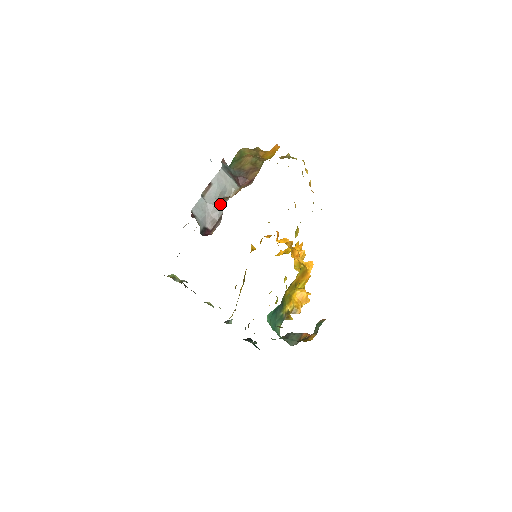
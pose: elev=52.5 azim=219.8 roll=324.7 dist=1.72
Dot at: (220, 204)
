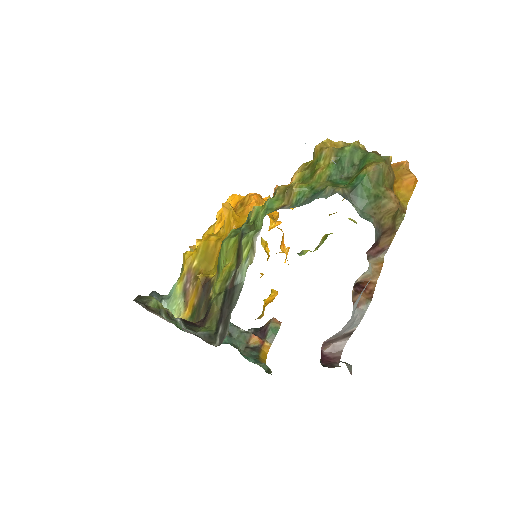
Dot at: (359, 315)
